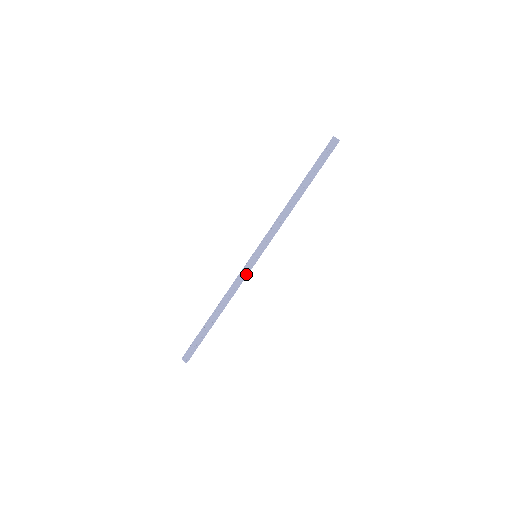
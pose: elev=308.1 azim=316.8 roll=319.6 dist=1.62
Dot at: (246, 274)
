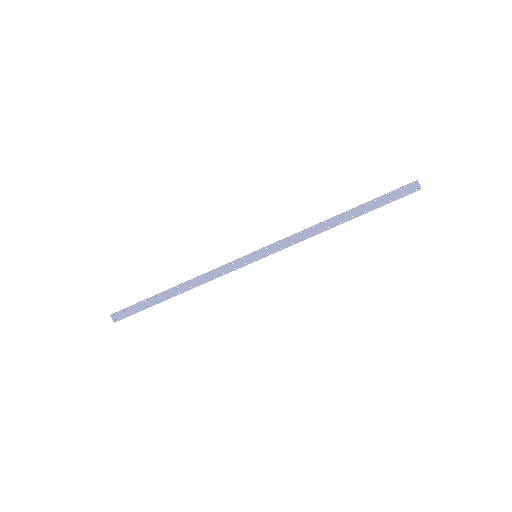
Dot at: (235, 269)
